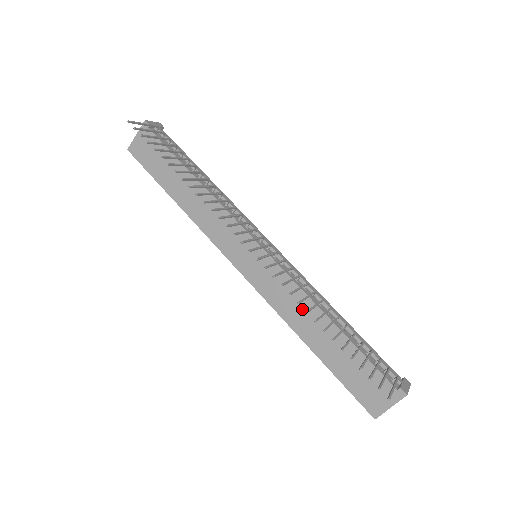
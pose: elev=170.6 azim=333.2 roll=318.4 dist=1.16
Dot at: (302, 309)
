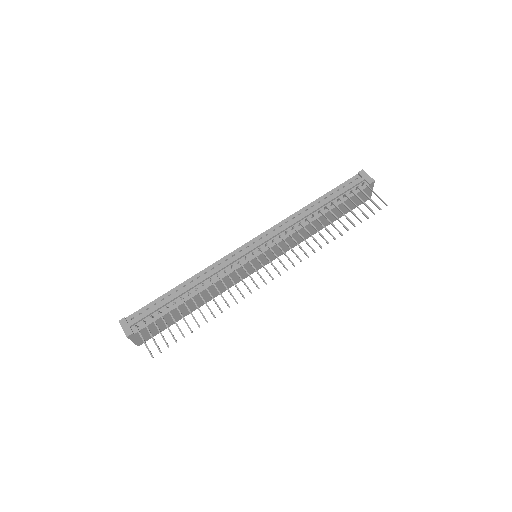
Dot at: (304, 233)
